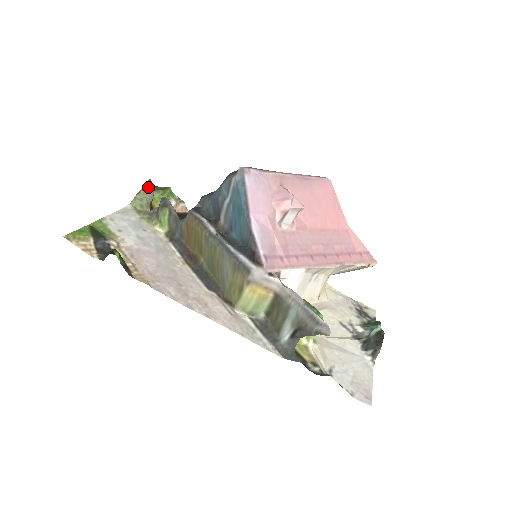
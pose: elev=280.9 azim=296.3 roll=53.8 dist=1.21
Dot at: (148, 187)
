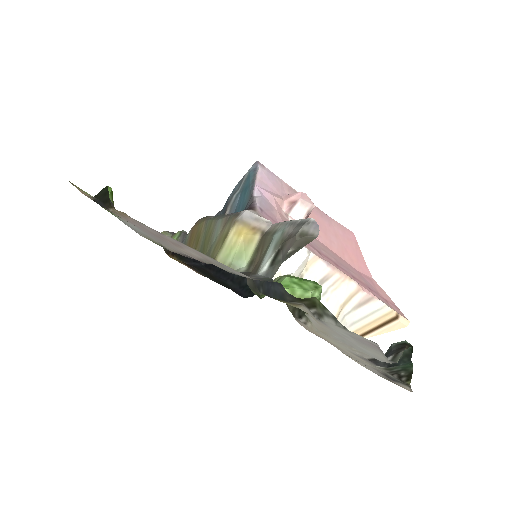
Dot at: (169, 232)
